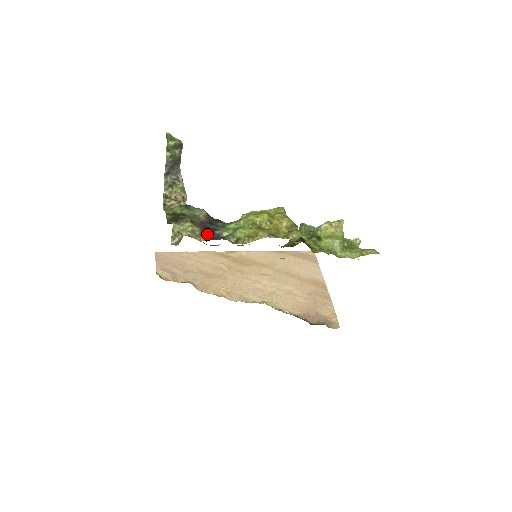
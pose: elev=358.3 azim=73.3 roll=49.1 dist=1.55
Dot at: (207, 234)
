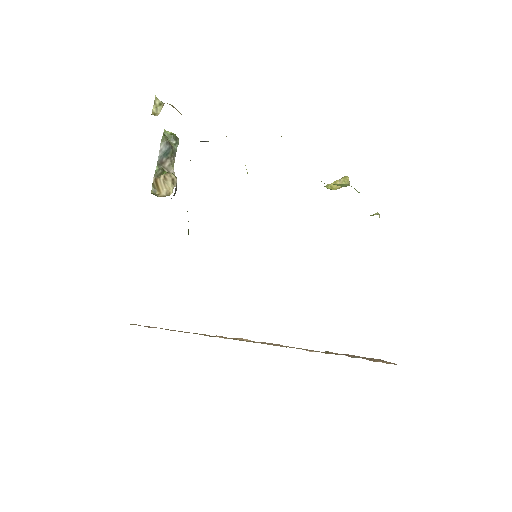
Dot at: occluded
